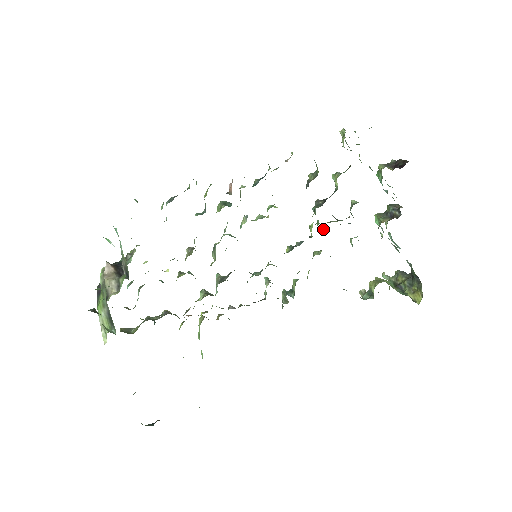
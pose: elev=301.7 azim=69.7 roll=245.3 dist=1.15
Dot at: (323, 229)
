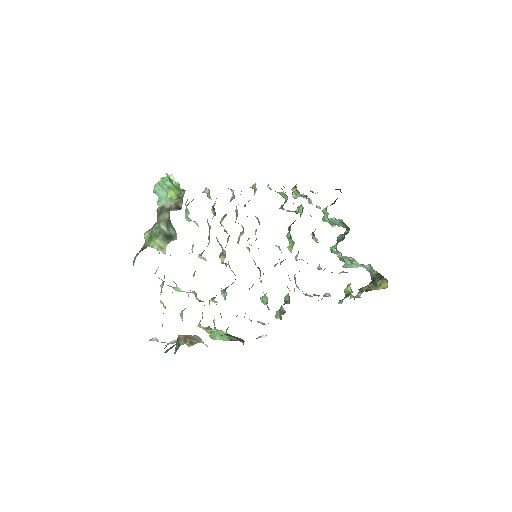
Dot at: (297, 254)
